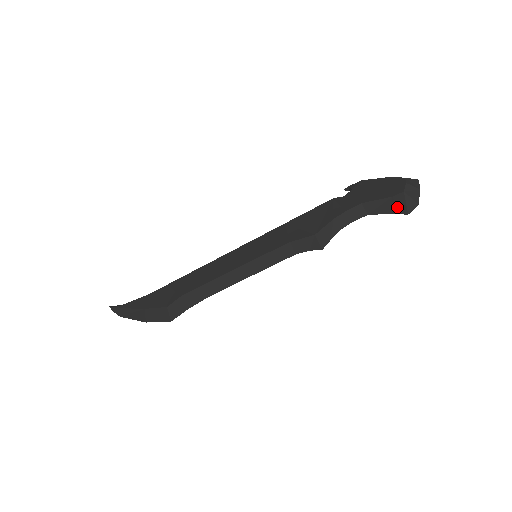
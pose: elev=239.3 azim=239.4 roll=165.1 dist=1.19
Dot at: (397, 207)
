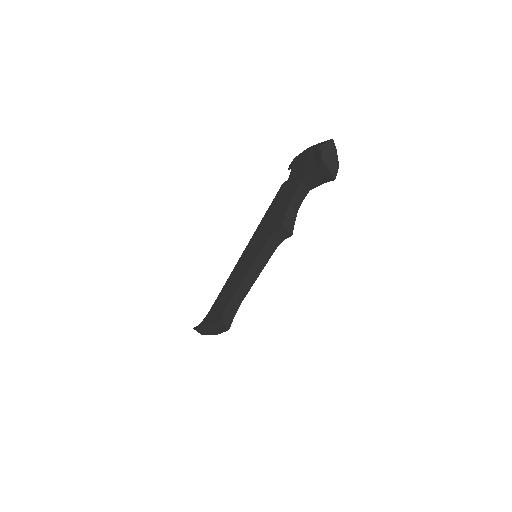
Dot at: (325, 176)
